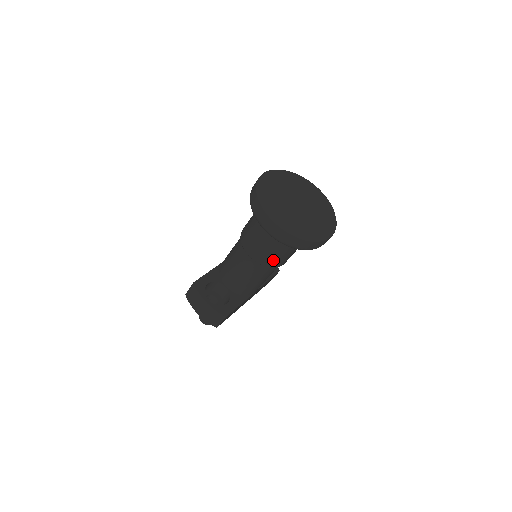
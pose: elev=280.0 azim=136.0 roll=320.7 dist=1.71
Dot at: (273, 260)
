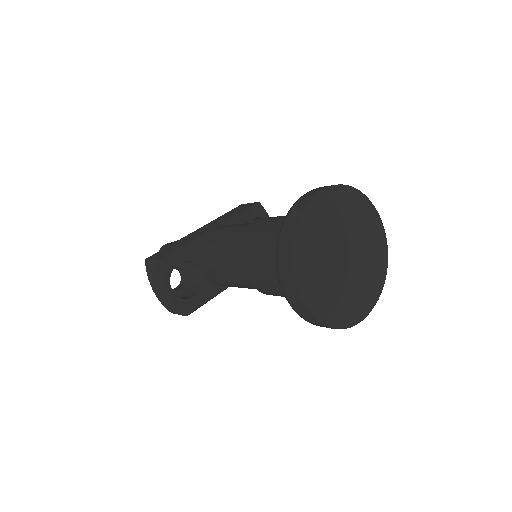
Dot at: (275, 295)
